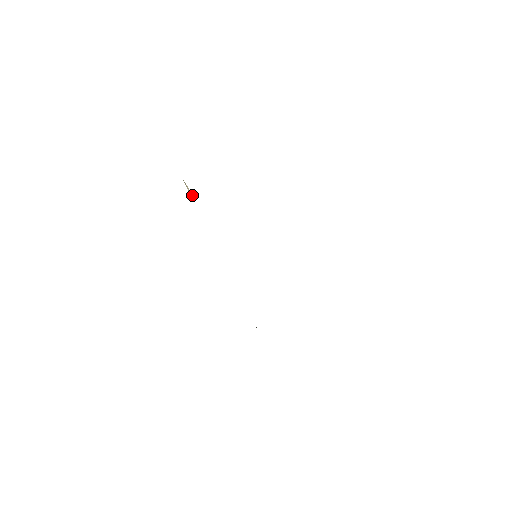
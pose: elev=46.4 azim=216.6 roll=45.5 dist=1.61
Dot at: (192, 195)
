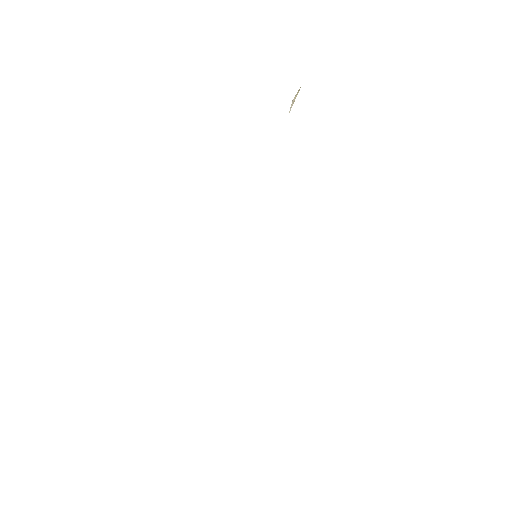
Dot at: (291, 107)
